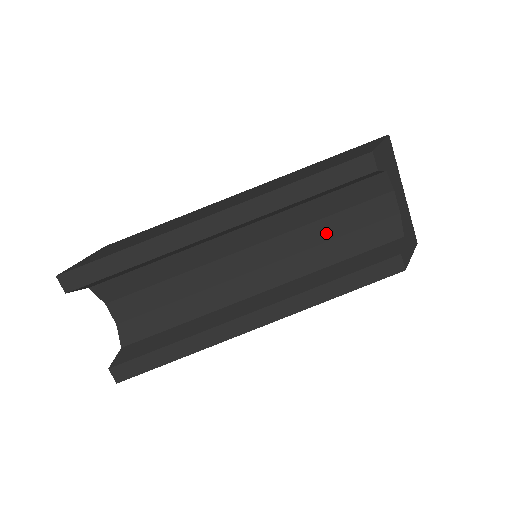
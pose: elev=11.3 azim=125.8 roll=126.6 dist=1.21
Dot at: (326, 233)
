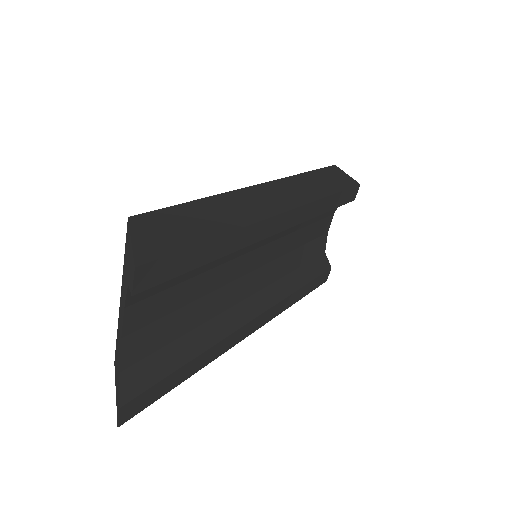
Dot at: (298, 241)
